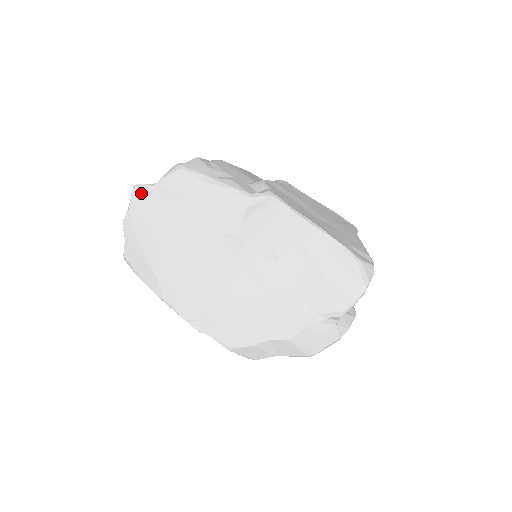
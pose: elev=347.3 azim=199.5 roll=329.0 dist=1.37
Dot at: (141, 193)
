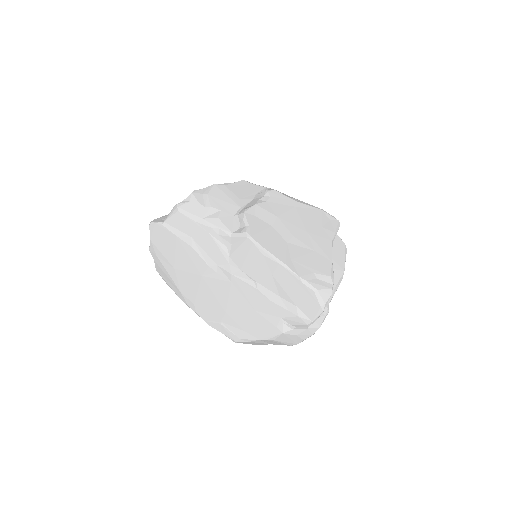
Dot at: (155, 230)
